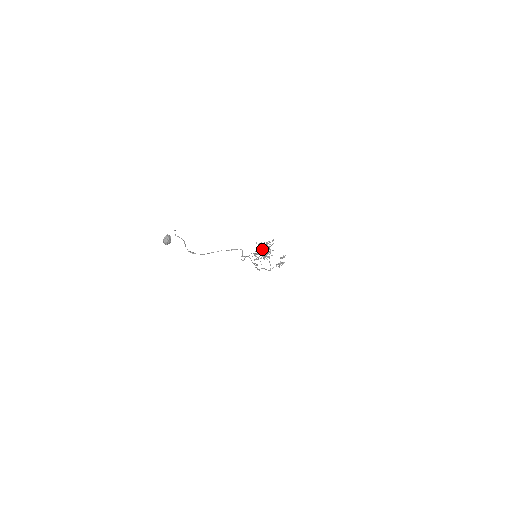
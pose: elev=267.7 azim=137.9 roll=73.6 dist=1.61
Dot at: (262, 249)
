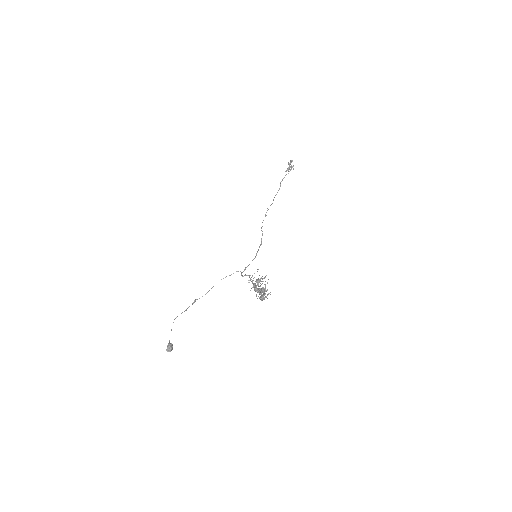
Dot at: (257, 291)
